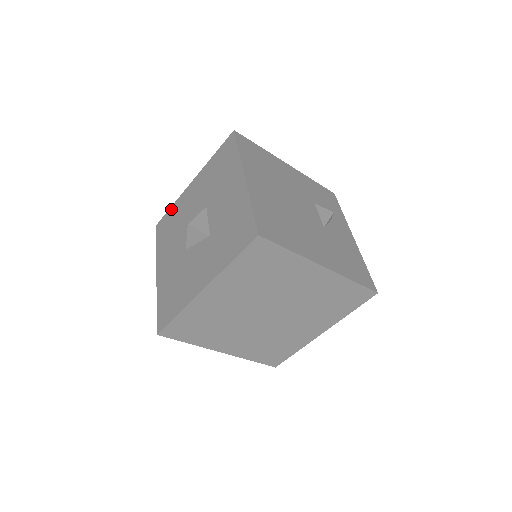
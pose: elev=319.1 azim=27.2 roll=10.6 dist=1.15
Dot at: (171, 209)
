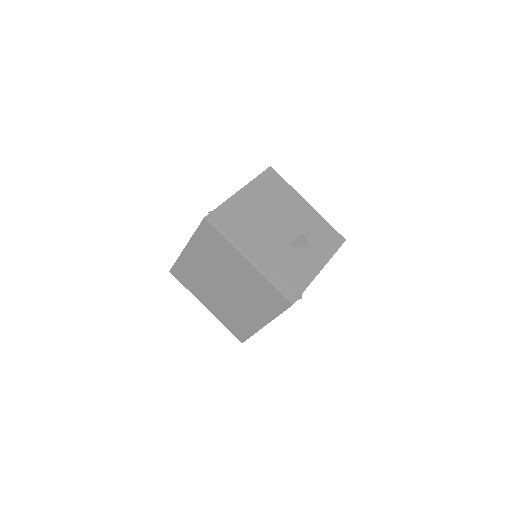
Dot at: occluded
